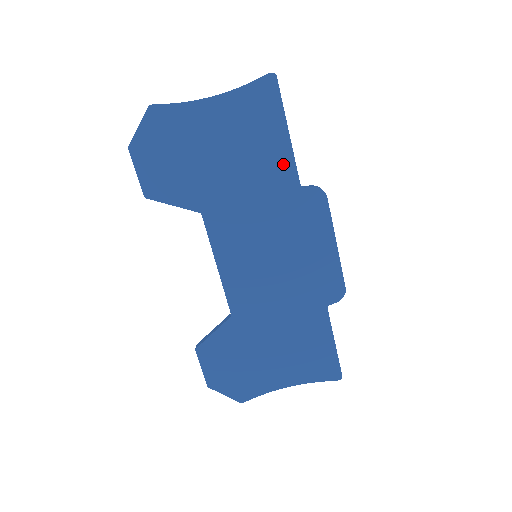
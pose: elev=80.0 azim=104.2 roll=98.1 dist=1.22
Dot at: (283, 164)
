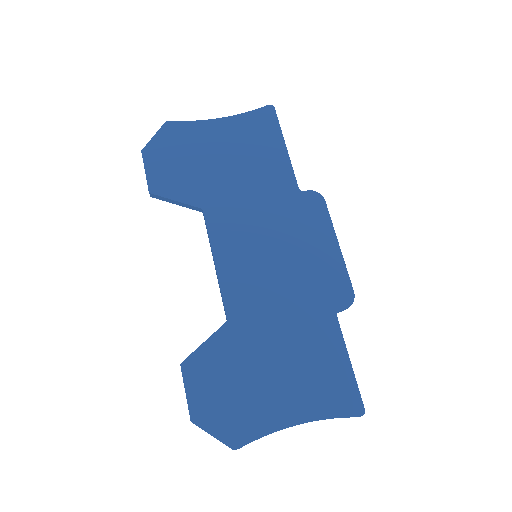
Dot at: (282, 170)
